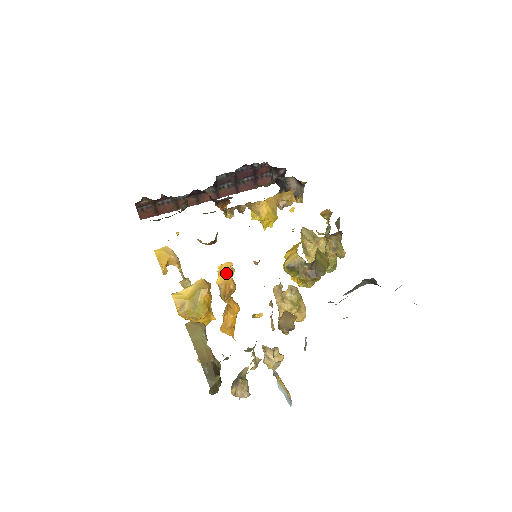
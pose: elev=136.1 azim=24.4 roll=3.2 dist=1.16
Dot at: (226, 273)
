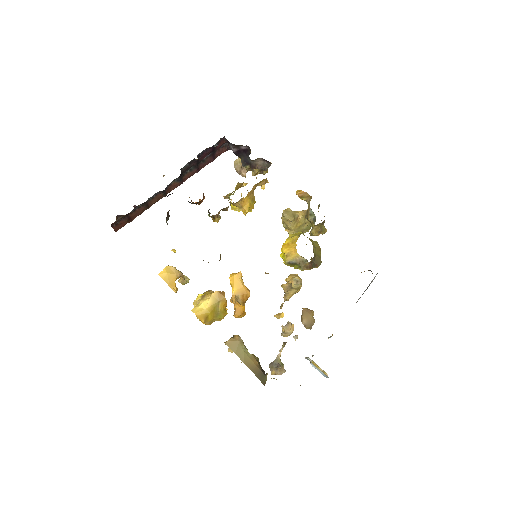
Dot at: (239, 284)
